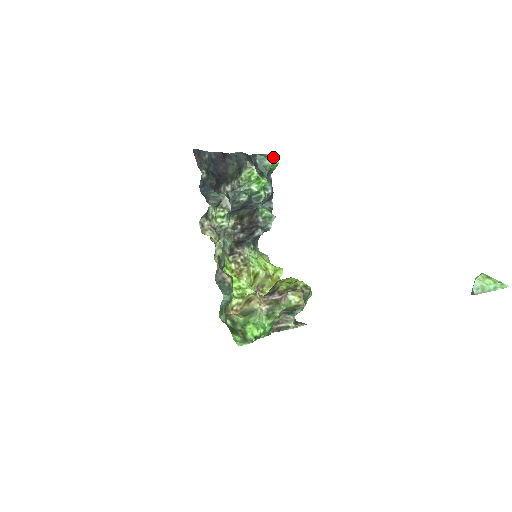
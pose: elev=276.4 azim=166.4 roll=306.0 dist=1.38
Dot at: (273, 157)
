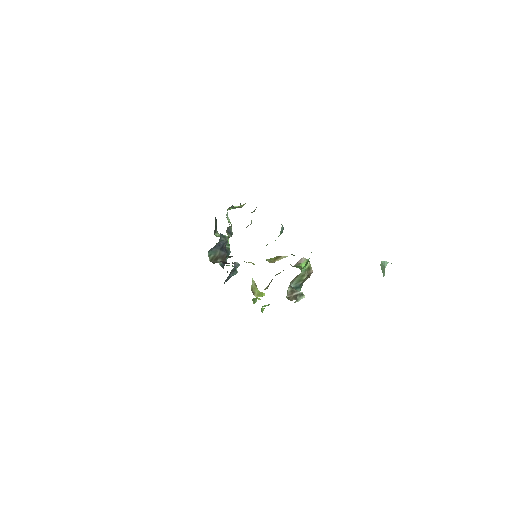
Dot at: occluded
